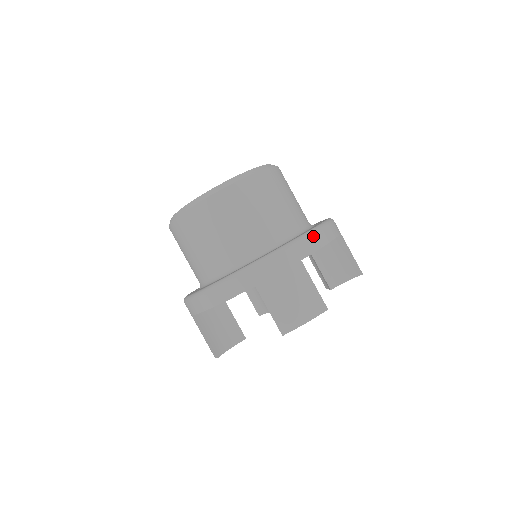
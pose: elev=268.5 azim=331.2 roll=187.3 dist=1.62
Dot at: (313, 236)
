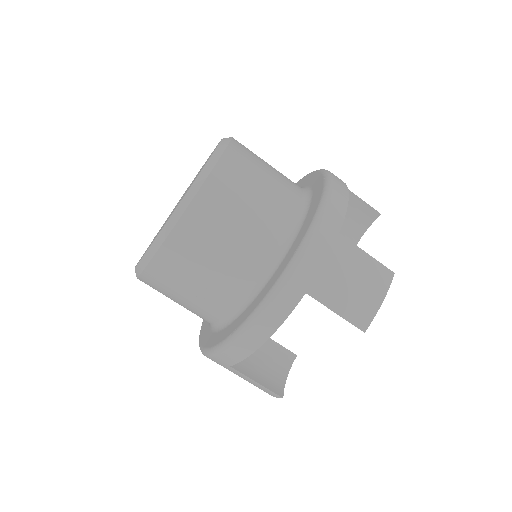
Dot at: (332, 197)
